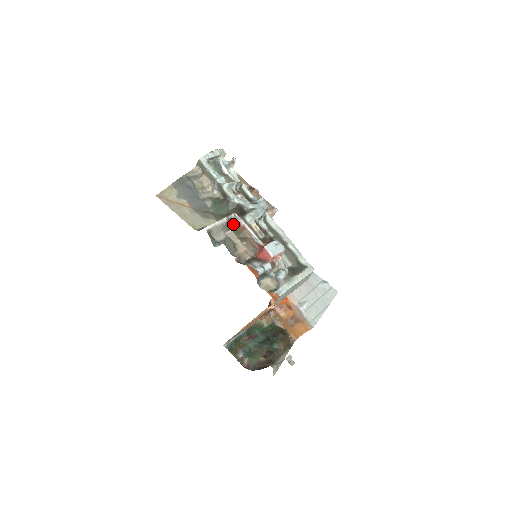
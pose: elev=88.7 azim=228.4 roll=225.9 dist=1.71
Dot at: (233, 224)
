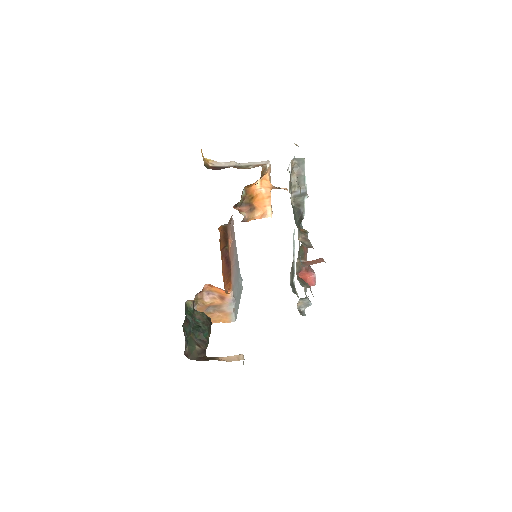
Dot at: occluded
